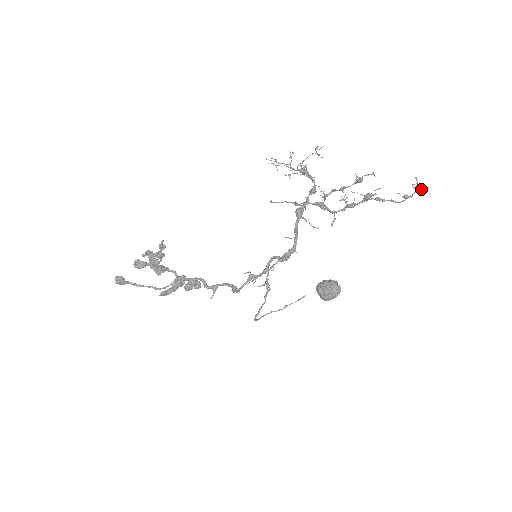
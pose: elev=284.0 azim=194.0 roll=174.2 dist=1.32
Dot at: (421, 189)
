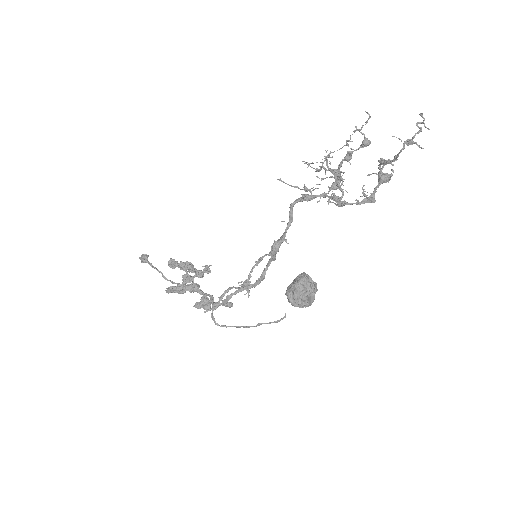
Dot at: (429, 129)
